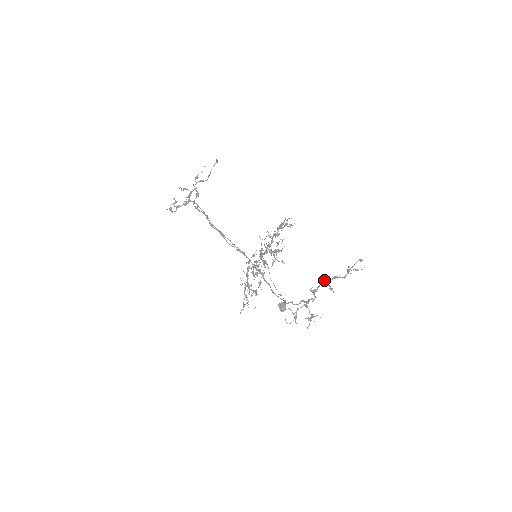
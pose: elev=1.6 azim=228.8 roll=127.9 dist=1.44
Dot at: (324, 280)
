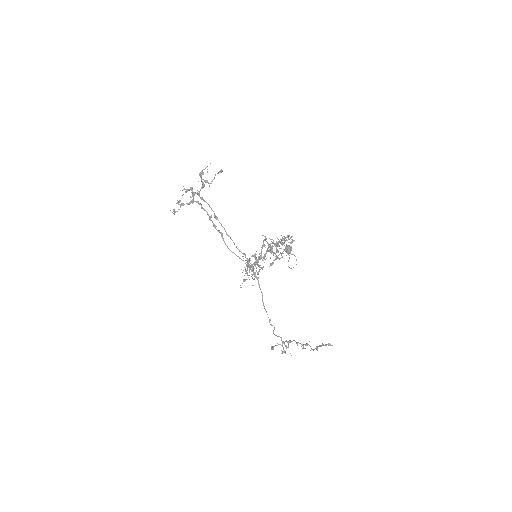
Dot at: (297, 343)
